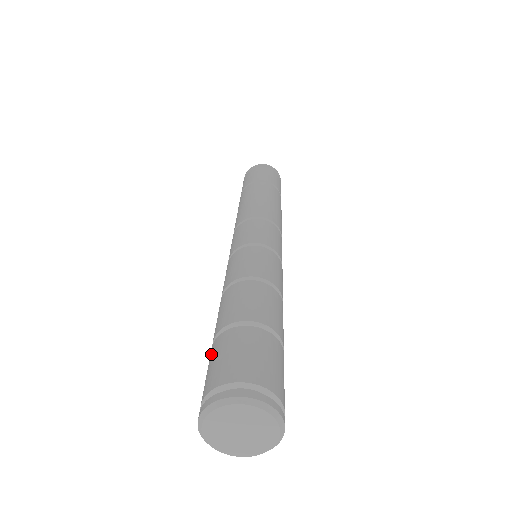
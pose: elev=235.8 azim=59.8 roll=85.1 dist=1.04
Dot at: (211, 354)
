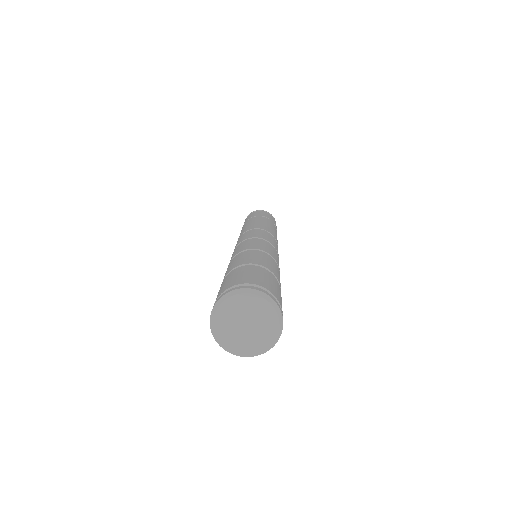
Dot at: (235, 272)
